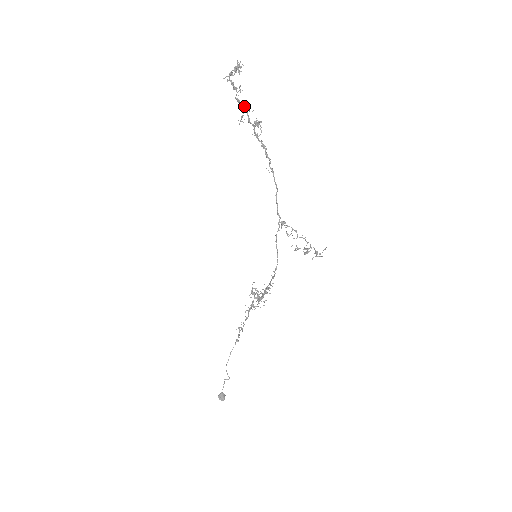
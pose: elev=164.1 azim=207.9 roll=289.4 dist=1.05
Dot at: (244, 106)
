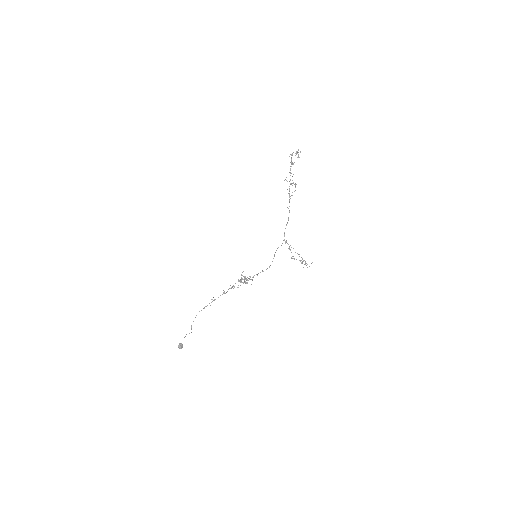
Dot at: occluded
